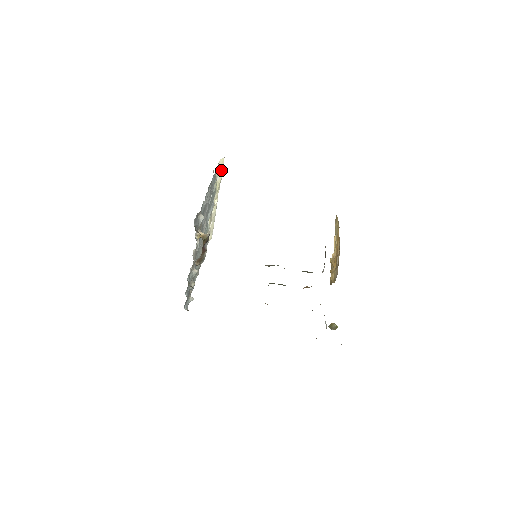
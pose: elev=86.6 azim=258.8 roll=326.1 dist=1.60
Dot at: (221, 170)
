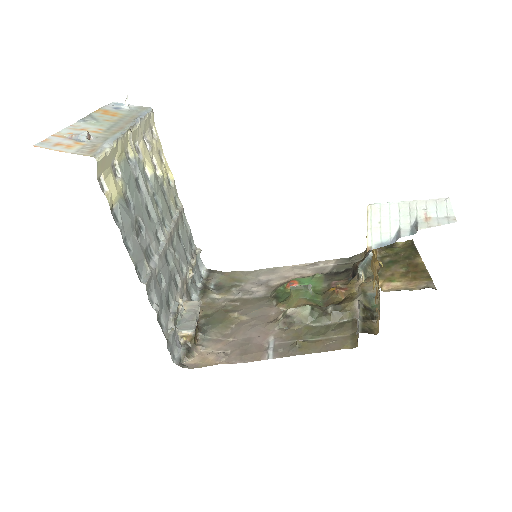
Dot at: (107, 159)
